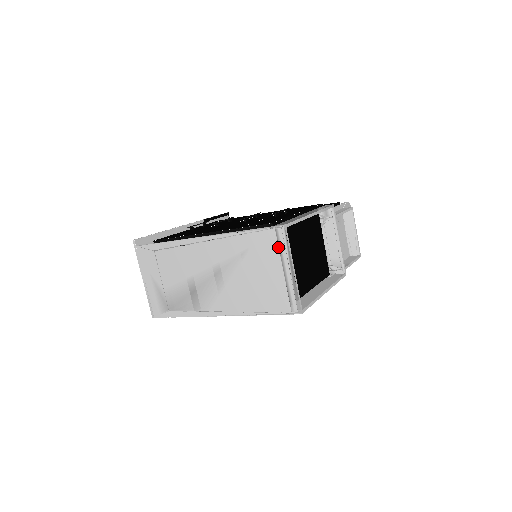
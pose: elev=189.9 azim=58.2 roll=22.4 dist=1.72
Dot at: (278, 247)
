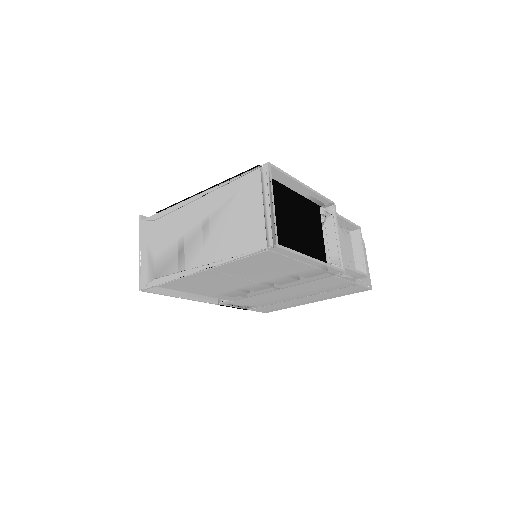
Dot at: (261, 184)
